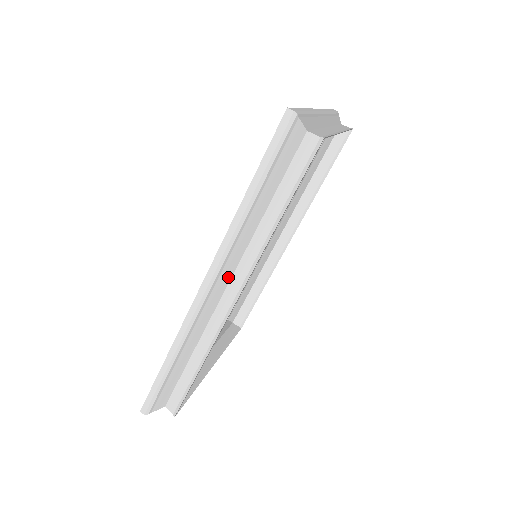
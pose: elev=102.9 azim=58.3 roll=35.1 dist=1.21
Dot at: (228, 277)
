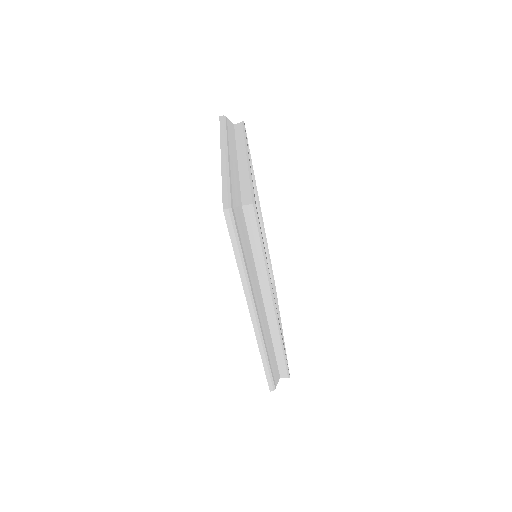
Dot at: (261, 301)
